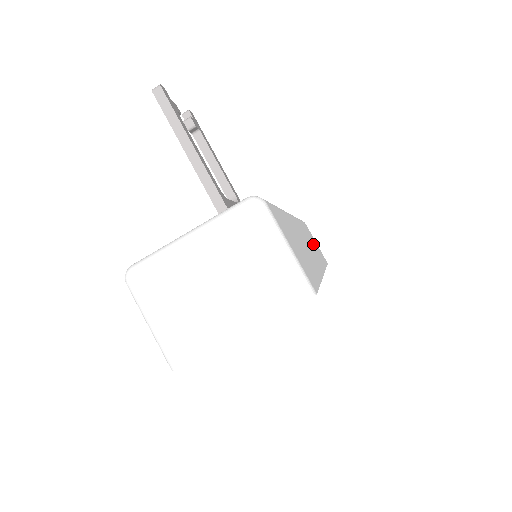
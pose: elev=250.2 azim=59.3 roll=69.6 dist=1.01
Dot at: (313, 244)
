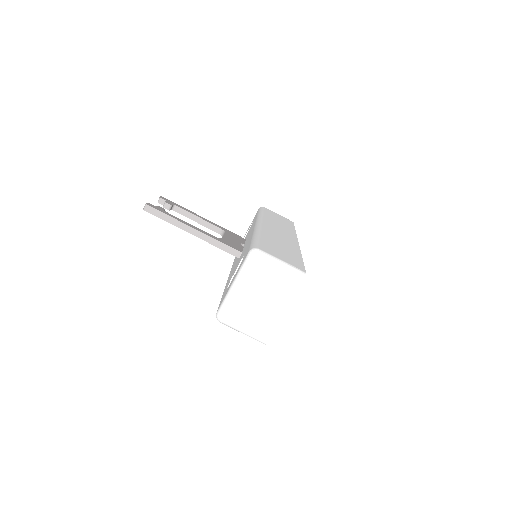
Dot at: (280, 223)
